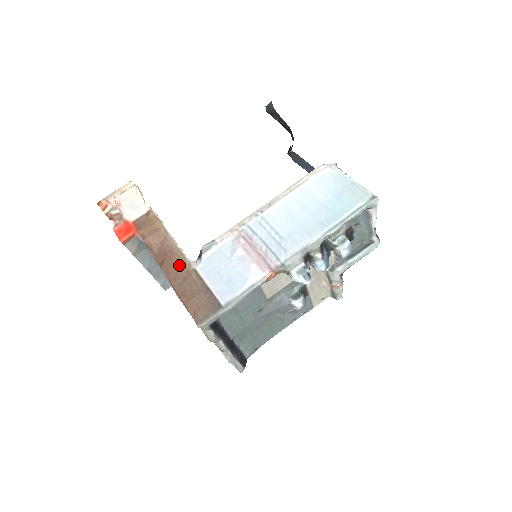
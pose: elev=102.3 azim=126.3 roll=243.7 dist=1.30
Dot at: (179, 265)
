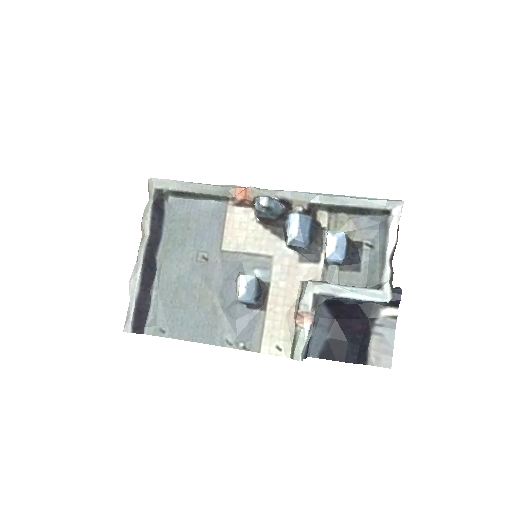
Dot at: occluded
